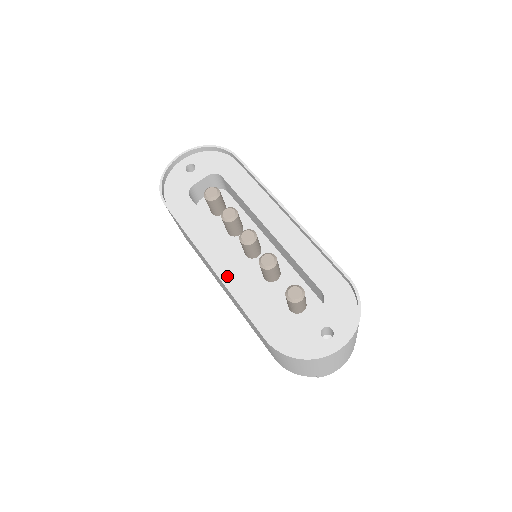
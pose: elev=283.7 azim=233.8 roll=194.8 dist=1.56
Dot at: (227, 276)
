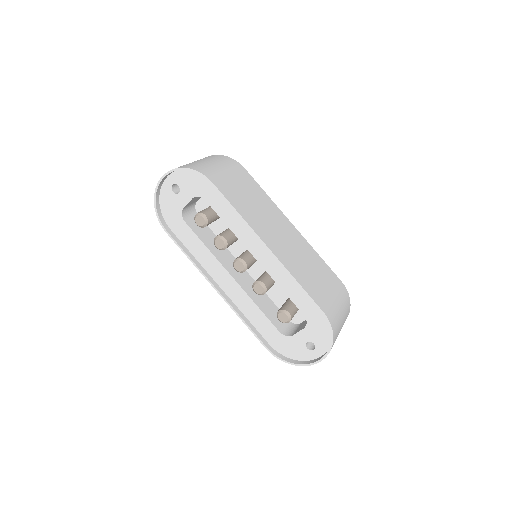
Dot at: (231, 296)
